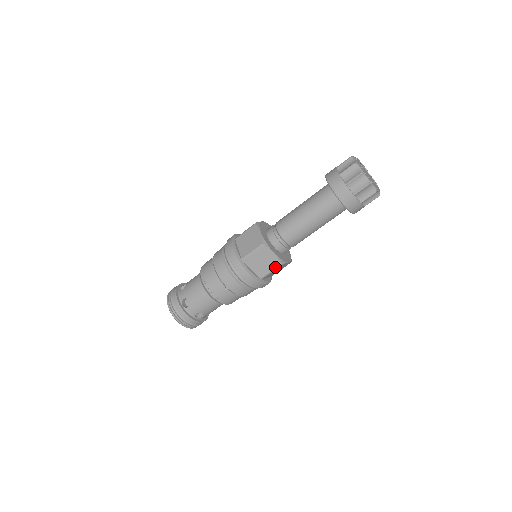
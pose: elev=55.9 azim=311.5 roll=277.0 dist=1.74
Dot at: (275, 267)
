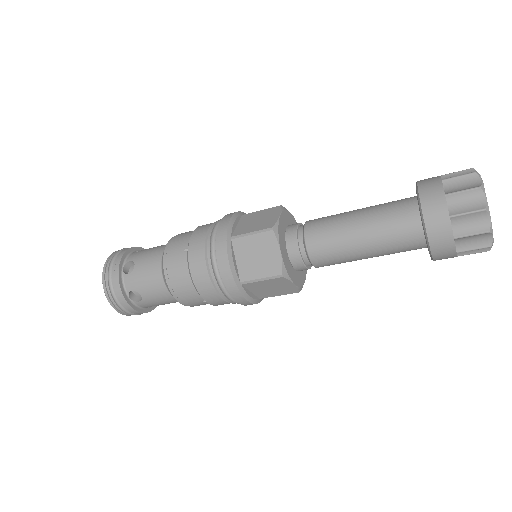
Dot at: (288, 293)
